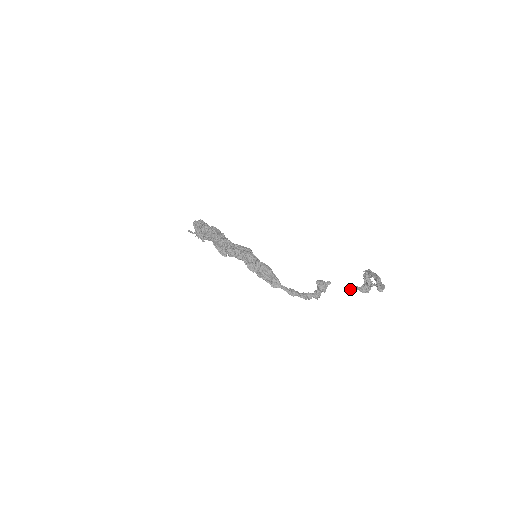
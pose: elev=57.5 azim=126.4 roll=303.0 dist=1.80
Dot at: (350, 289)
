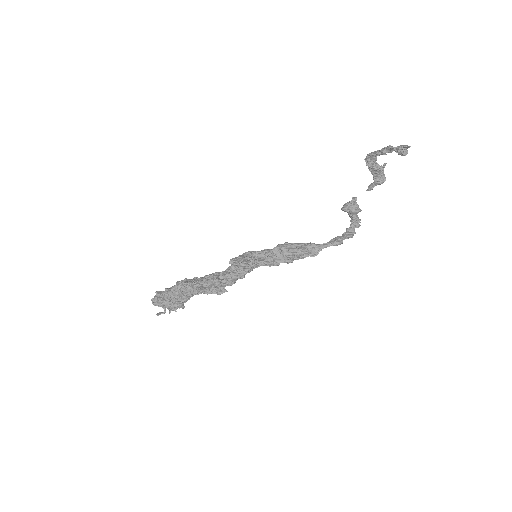
Dot at: (372, 189)
